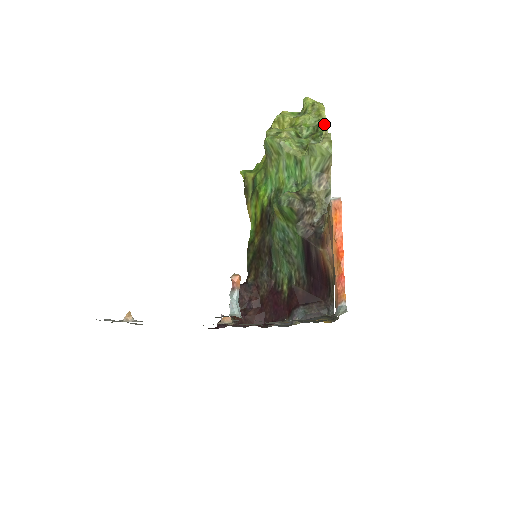
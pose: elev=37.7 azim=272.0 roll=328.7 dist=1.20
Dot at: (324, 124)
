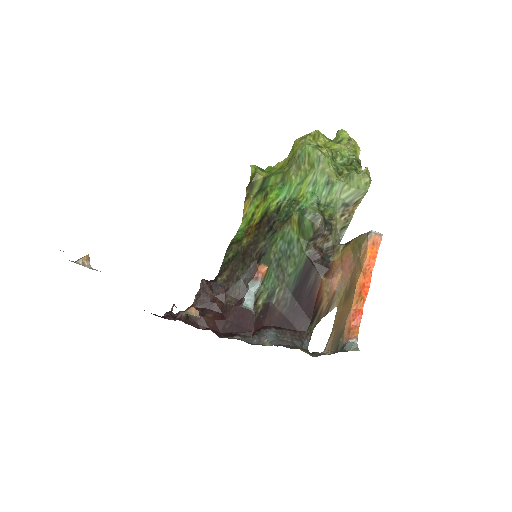
Dot at: (359, 161)
